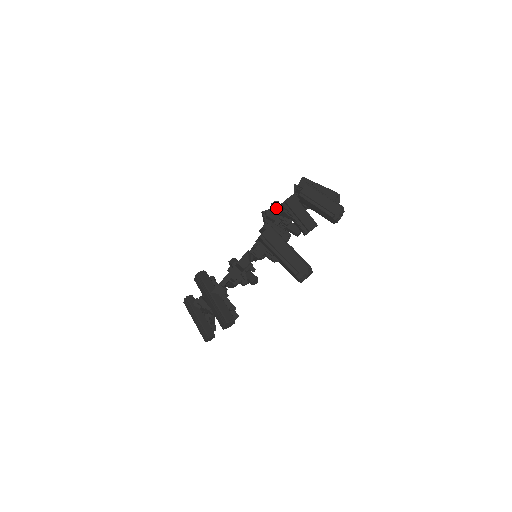
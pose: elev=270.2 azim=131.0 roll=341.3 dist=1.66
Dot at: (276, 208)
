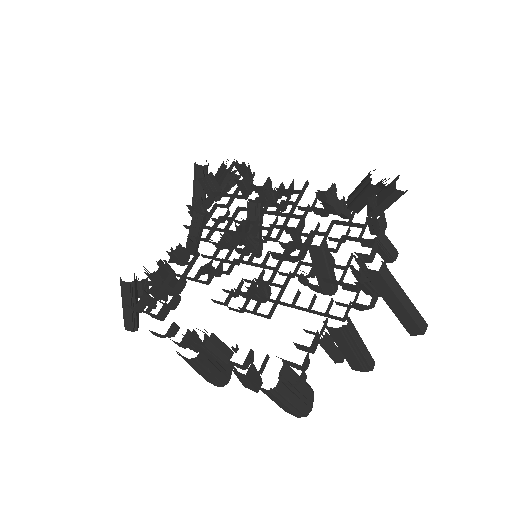
Dot at: (387, 198)
